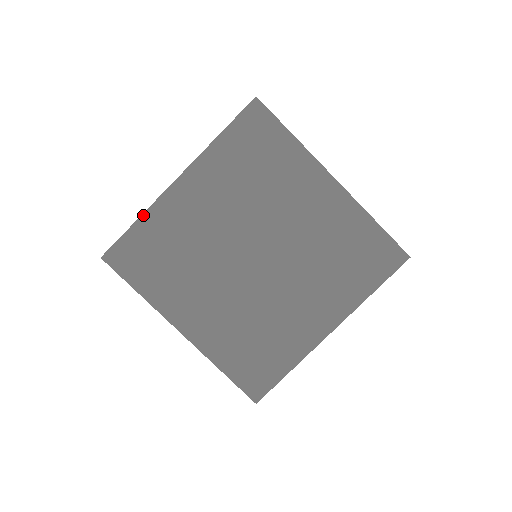
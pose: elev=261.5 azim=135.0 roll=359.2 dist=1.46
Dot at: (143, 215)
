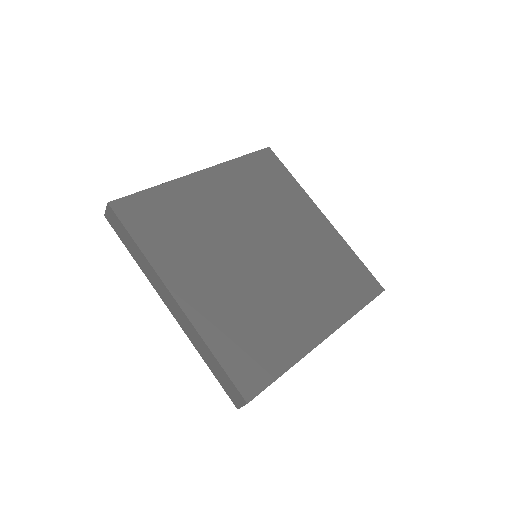
Dot at: (163, 184)
